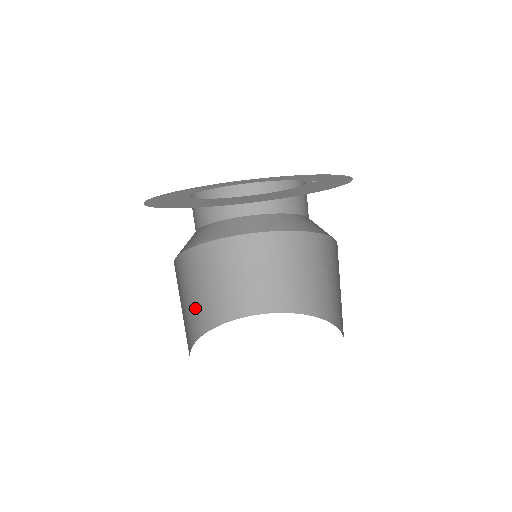
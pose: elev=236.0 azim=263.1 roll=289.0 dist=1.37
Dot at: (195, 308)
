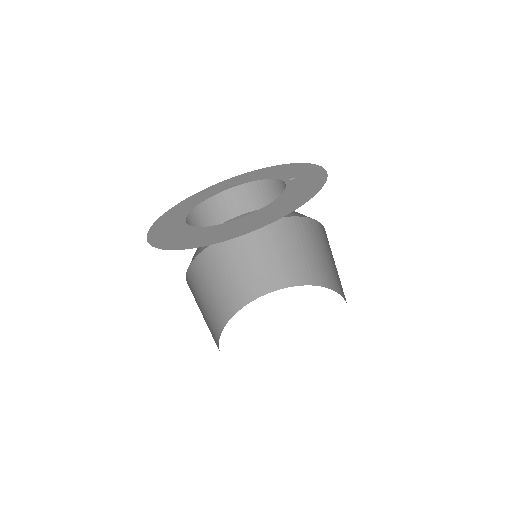
Dot at: (210, 312)
